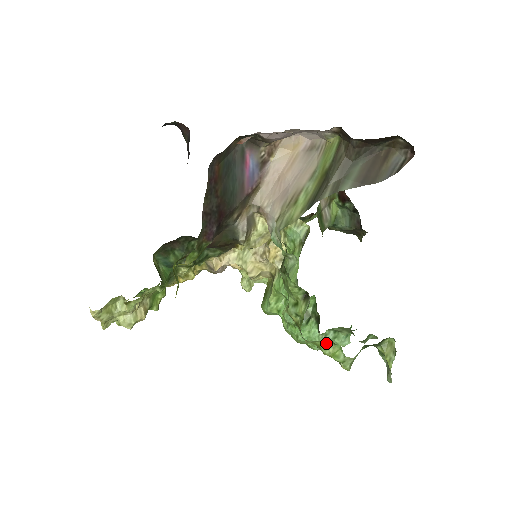
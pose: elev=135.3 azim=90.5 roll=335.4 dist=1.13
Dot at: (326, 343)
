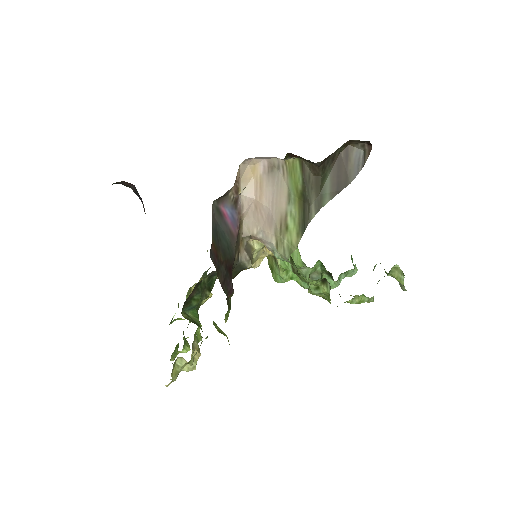
Dot at: (352, 299)
